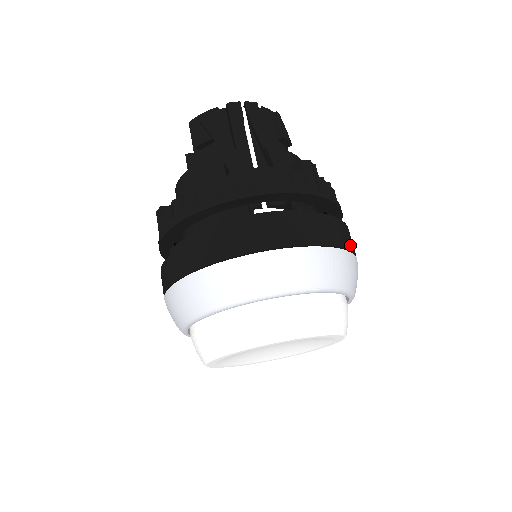
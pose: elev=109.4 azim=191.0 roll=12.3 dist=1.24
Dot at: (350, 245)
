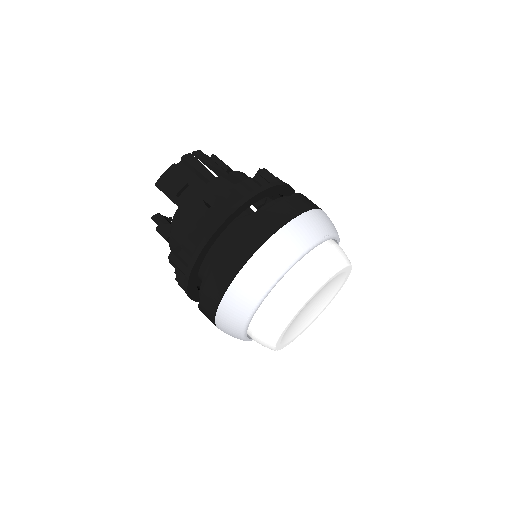
Dot at: occluded
